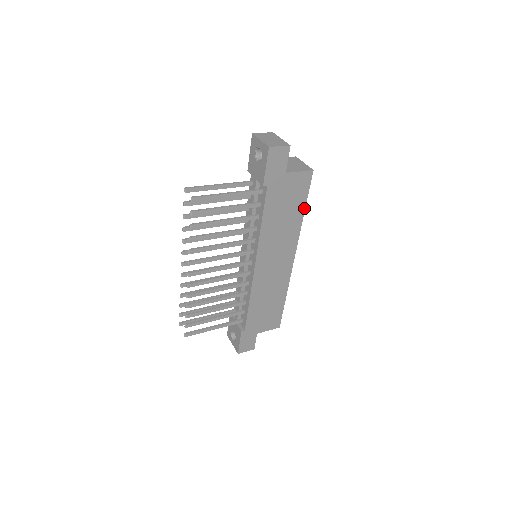
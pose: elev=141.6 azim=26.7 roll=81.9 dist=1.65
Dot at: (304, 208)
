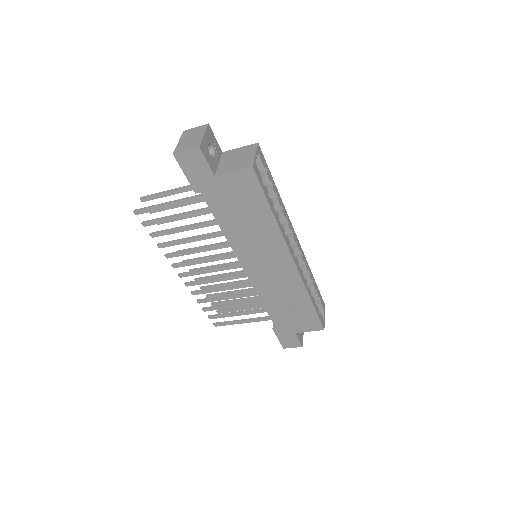
Dot at: (270, 209)
